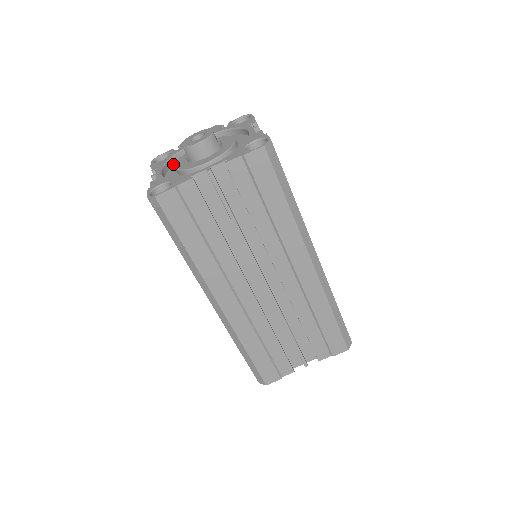
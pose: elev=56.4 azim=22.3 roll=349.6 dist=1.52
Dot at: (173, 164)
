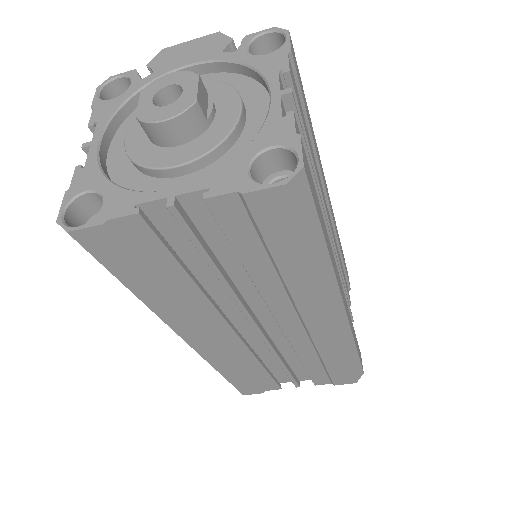
Dot at: (130, 111)
